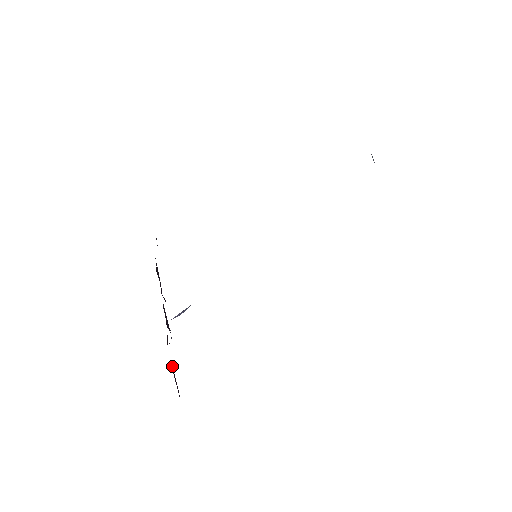
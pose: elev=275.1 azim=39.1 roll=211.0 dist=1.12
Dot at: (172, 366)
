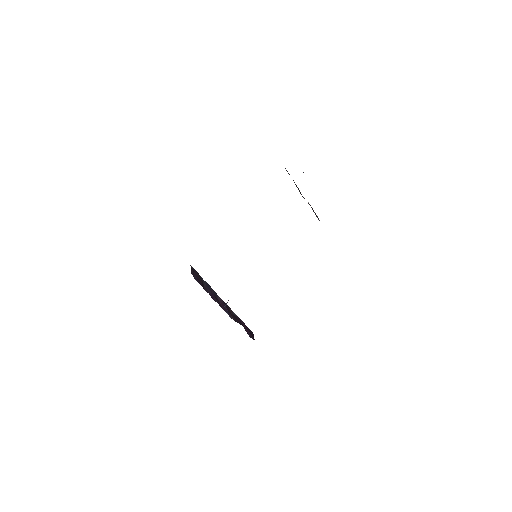
Dot at: (241, 320)
